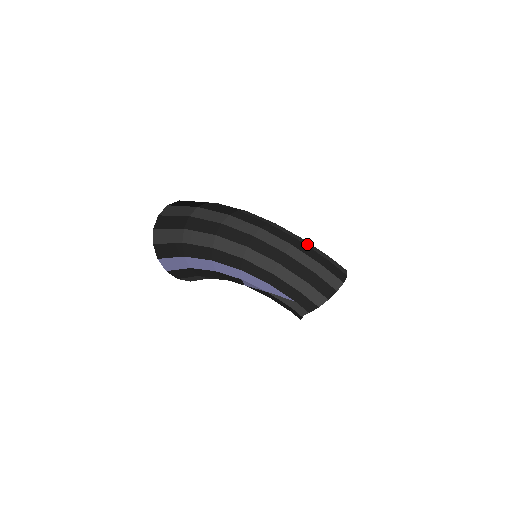
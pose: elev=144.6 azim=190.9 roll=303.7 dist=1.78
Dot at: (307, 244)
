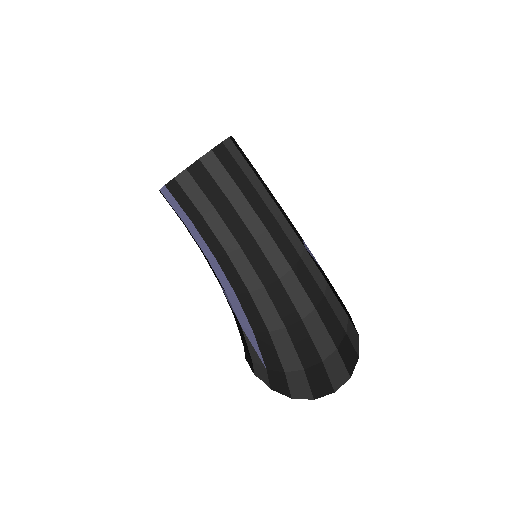
Dot at: (330, 298)
